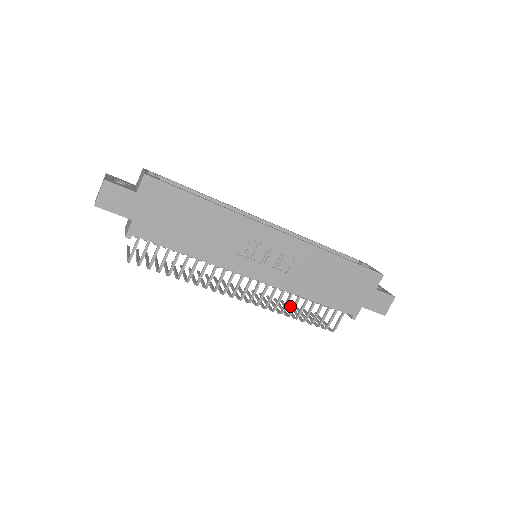
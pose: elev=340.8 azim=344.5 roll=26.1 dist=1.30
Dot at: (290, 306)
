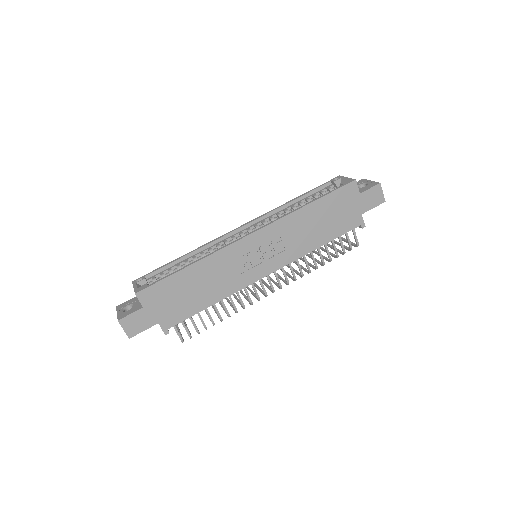
Dot at: (315, 253)
